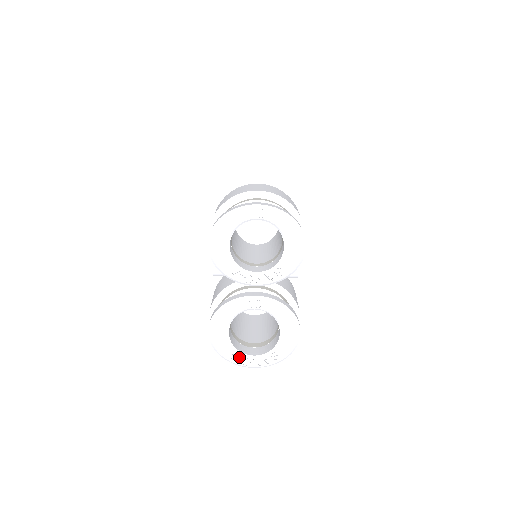
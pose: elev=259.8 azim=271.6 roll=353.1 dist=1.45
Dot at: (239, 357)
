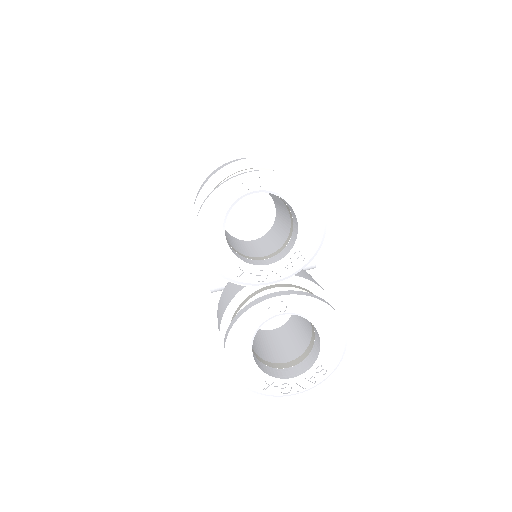
Dot at: (274, 385)
